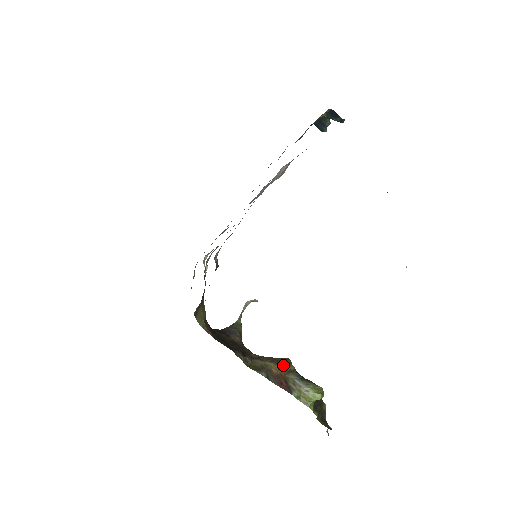
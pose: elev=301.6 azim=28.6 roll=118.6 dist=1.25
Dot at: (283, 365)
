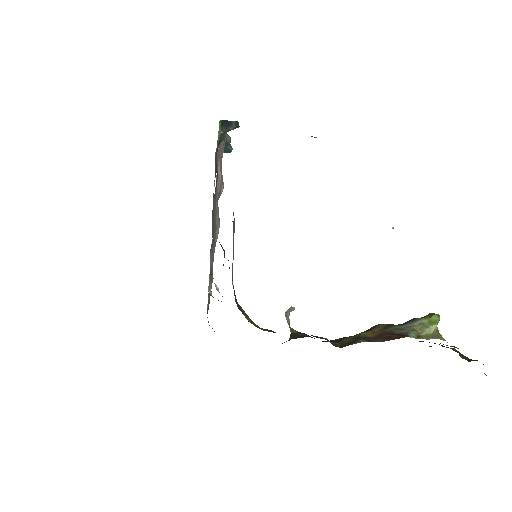
Dot at: (373, 328)
